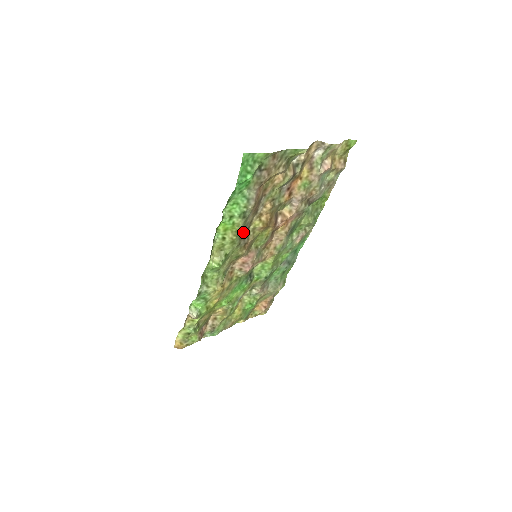
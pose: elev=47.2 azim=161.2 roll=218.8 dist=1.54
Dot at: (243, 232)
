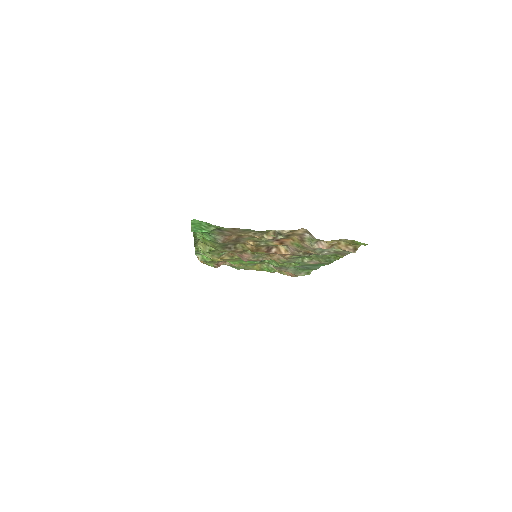
Dot at: (227, 245)
